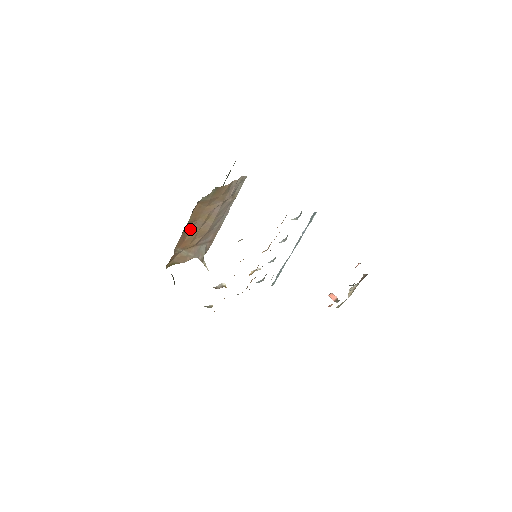
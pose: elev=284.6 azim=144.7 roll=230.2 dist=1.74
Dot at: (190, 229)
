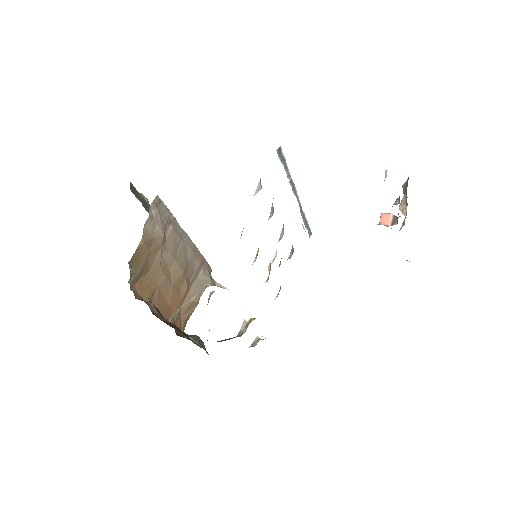
Dot at: (161, 297)
